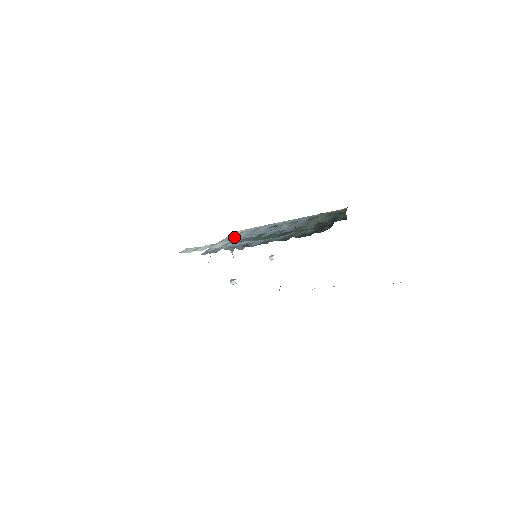
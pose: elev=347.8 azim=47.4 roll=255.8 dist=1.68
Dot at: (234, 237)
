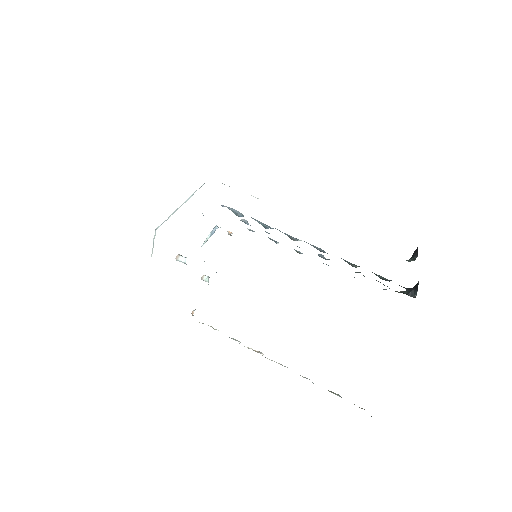
Dot at: (246, 222)
